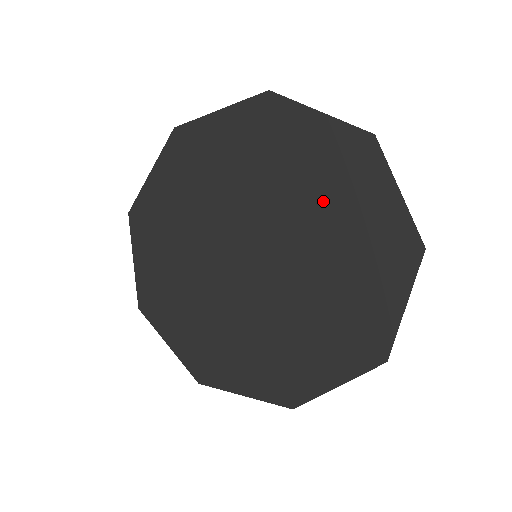
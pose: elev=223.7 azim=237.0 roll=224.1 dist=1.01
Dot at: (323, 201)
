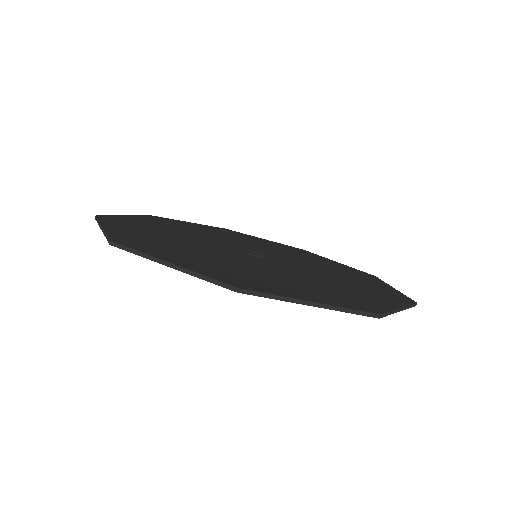
Dot at: occluded
